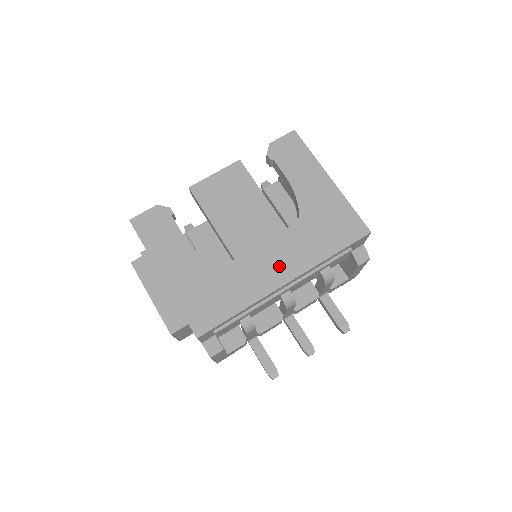
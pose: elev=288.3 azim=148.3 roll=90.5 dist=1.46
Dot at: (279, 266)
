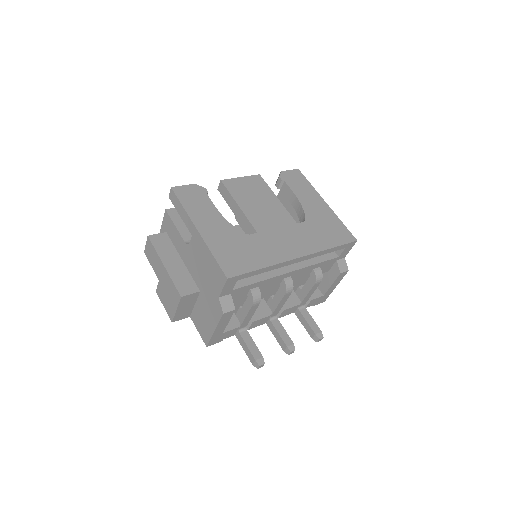
Dot at: (292, 245)
